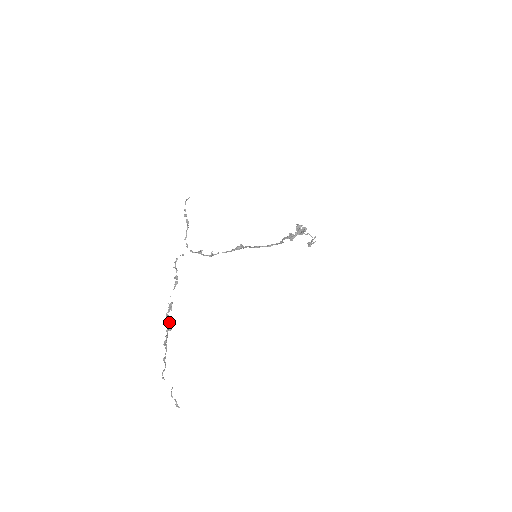
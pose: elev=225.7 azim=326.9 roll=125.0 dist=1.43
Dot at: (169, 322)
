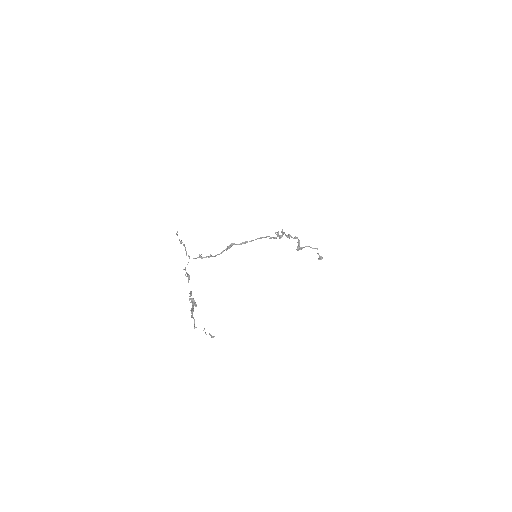
Dot at: (192, 301)
